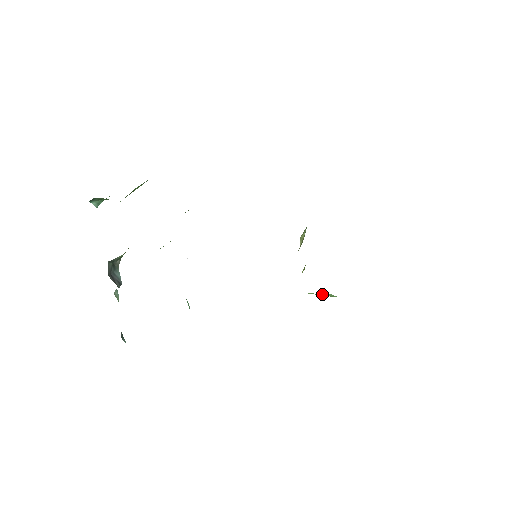
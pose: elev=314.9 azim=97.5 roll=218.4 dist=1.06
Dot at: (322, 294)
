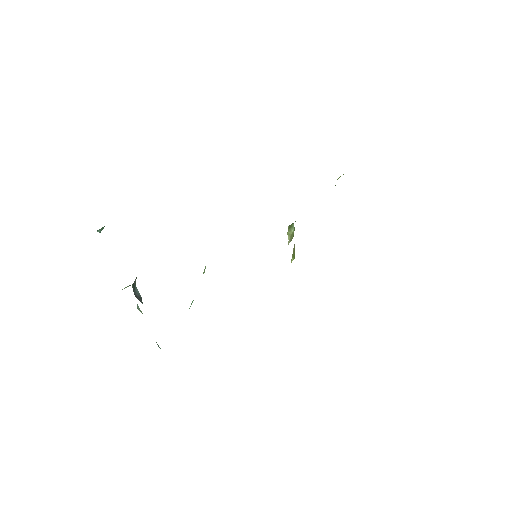
Dot at: occluded
